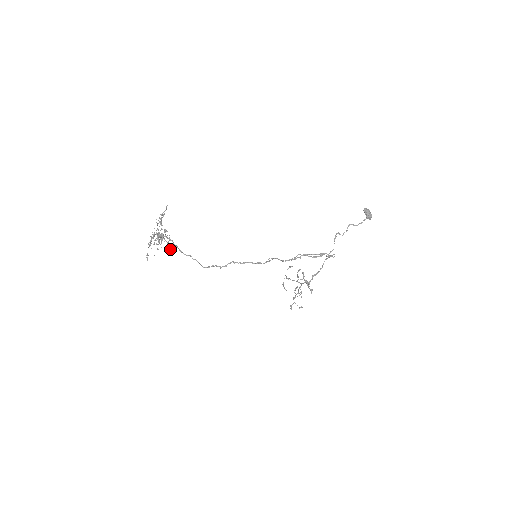
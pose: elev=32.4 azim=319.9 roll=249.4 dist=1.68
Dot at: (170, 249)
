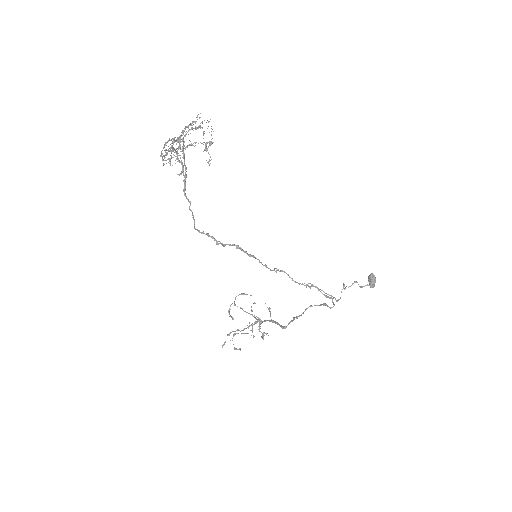
Dot at: (181, 173)
